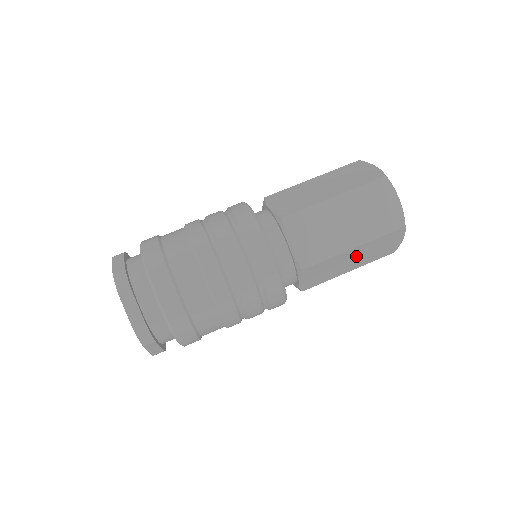
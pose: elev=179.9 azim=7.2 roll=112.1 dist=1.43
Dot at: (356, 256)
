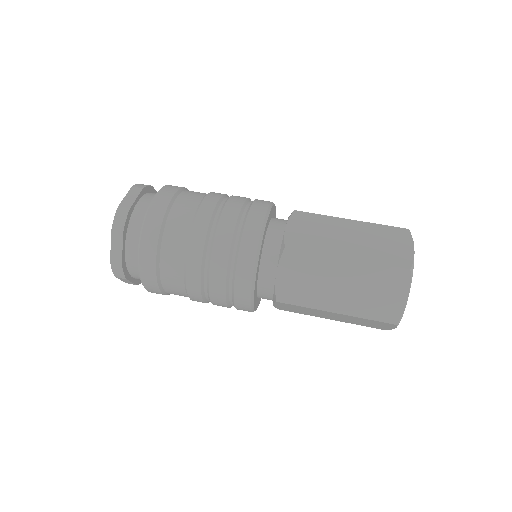
Dot at: (347, 282)
